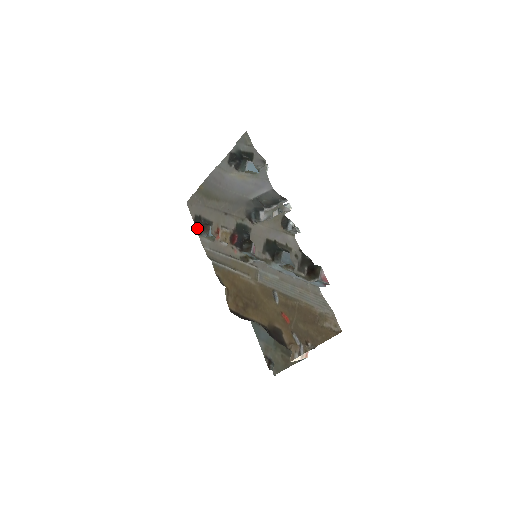
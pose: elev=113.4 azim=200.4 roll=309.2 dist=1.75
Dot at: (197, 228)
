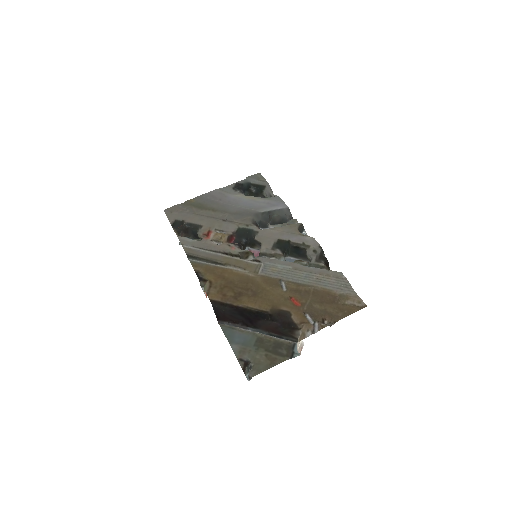
Dot at: (175, 230)
